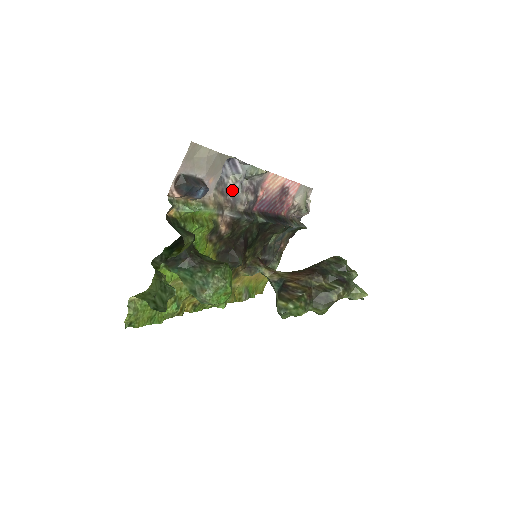
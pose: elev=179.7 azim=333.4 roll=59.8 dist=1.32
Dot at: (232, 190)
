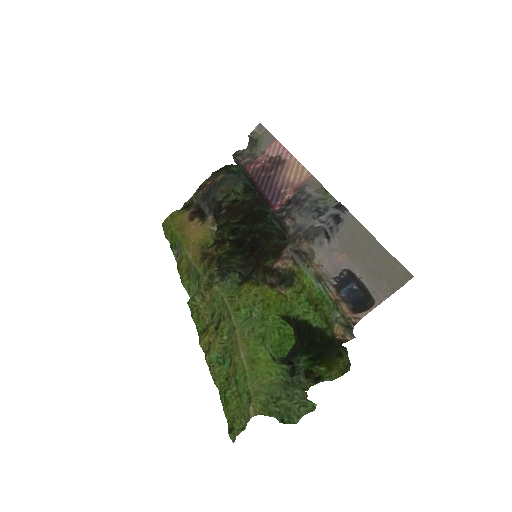
Dot at: (307, 226)
